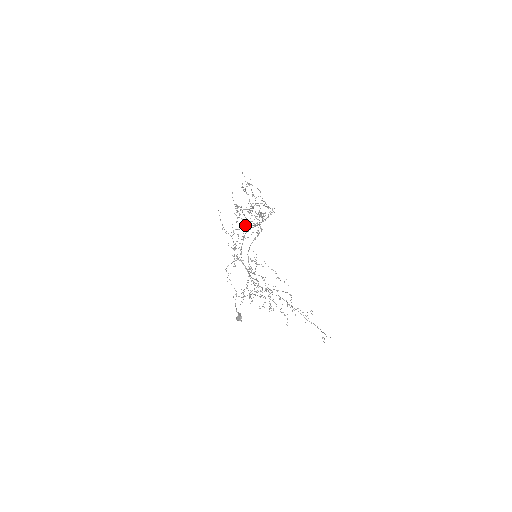
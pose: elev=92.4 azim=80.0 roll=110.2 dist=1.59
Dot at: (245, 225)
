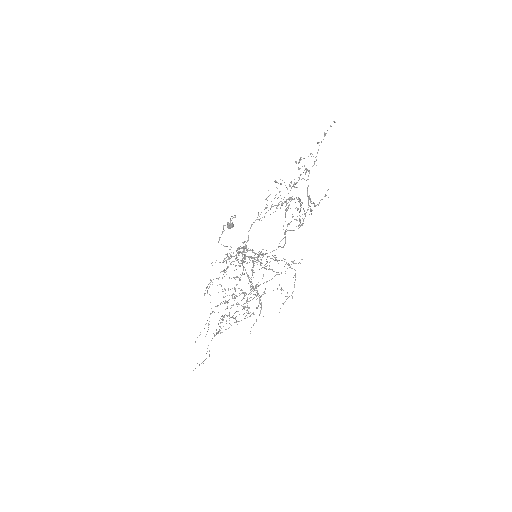
Dot at: occluded
